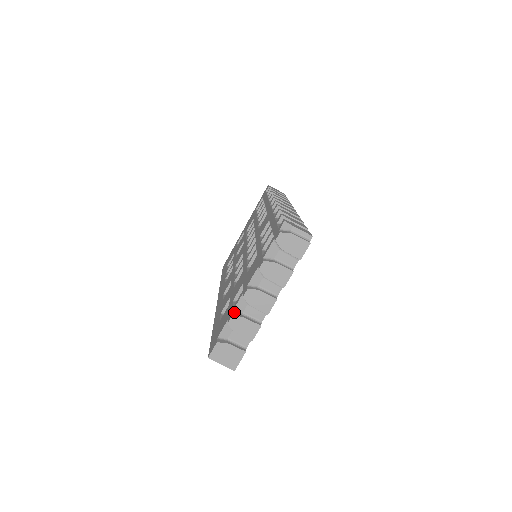
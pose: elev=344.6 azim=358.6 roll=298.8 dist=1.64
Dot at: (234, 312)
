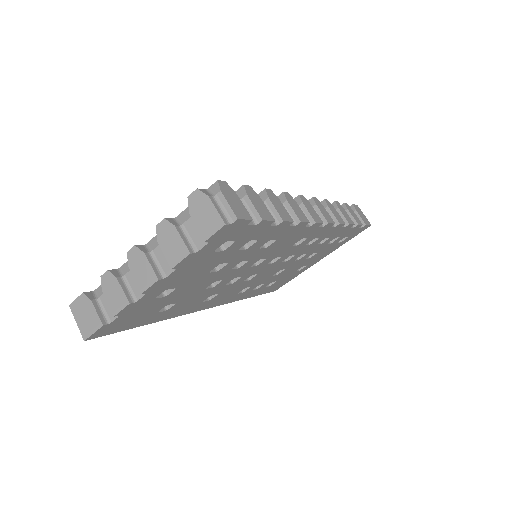
Dot at: (119, 269)
